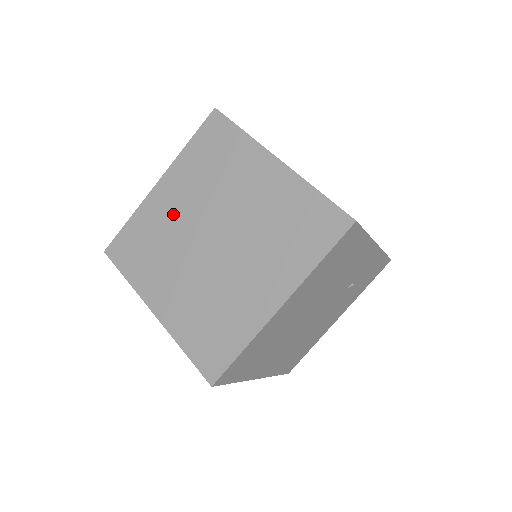
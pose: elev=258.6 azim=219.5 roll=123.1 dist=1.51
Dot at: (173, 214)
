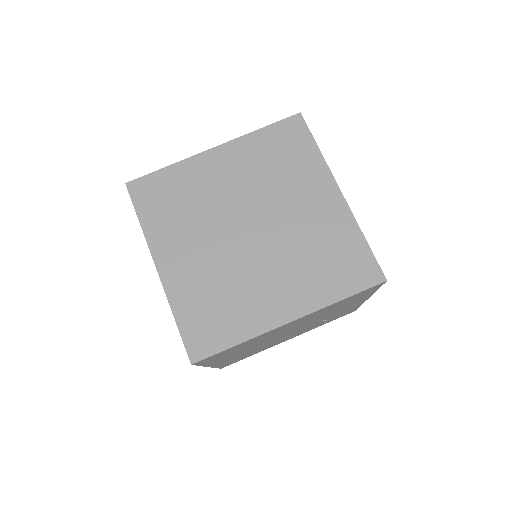
Dot at: (217, 186)
